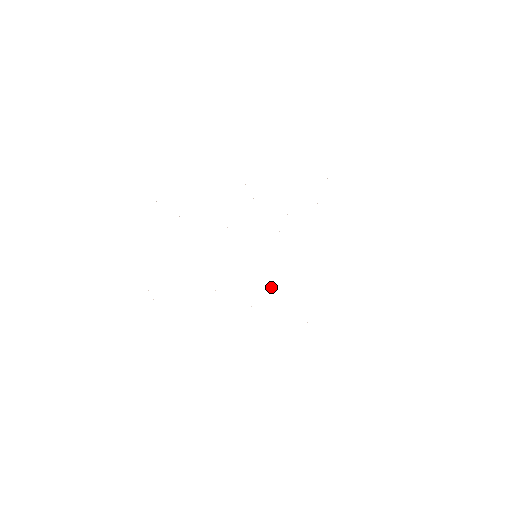
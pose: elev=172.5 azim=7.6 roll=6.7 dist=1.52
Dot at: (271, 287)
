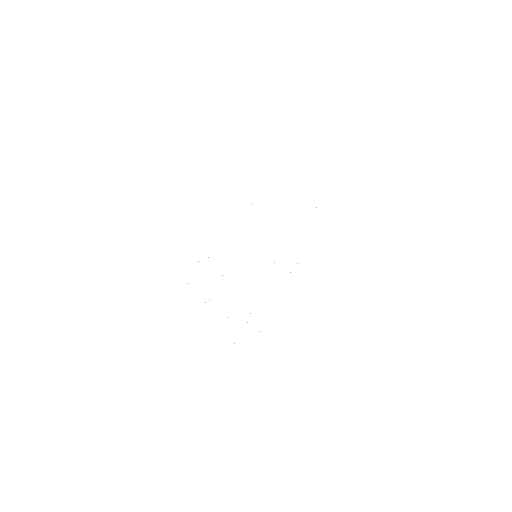
Dot at: occluded
